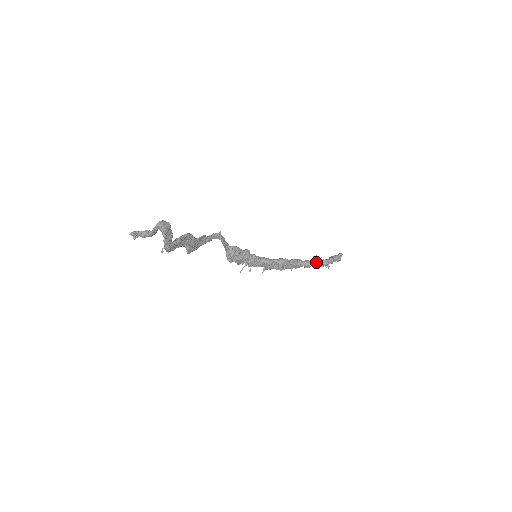
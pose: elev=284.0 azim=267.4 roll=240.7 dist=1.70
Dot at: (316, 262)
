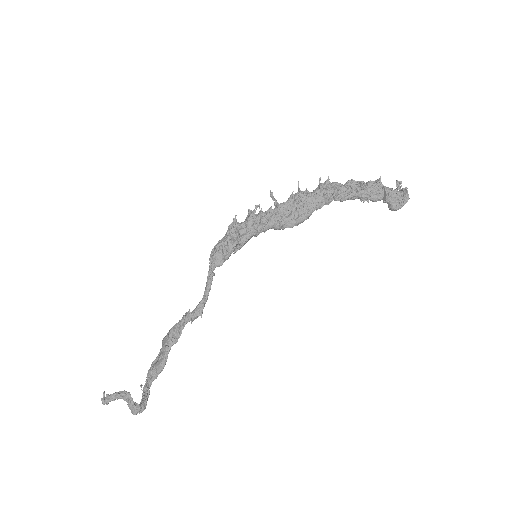
Dot at: (360, 198)
